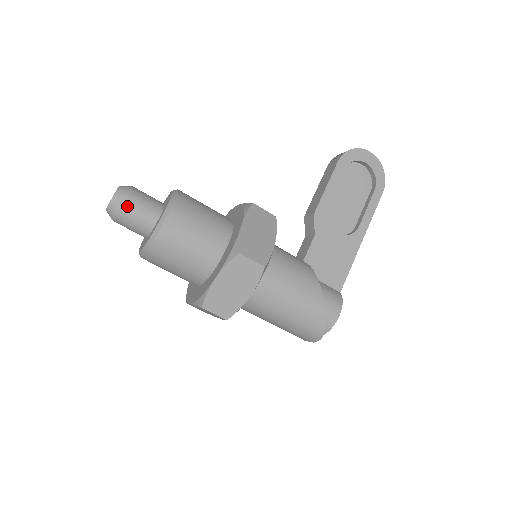
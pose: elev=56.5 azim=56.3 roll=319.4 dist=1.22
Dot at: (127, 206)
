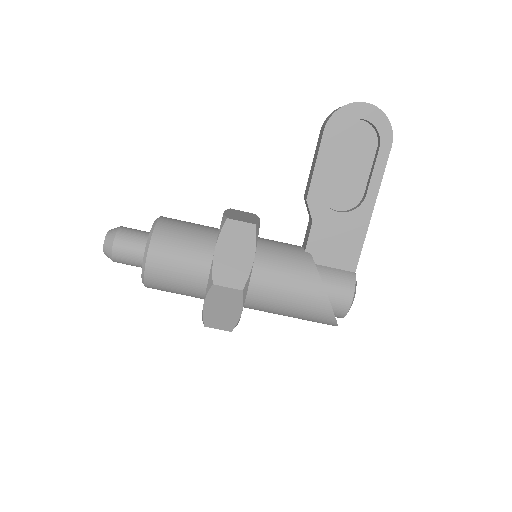
Dot at: (116, 252)
